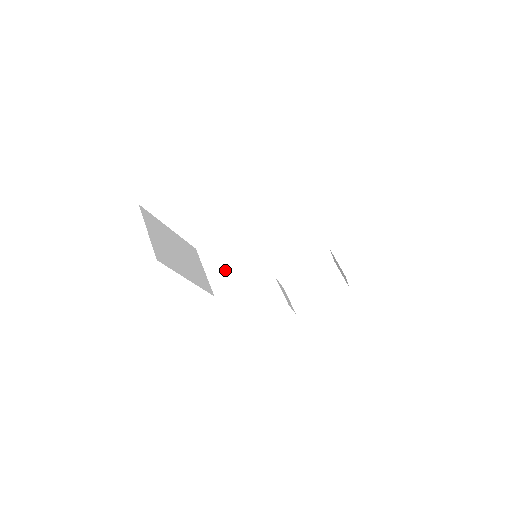
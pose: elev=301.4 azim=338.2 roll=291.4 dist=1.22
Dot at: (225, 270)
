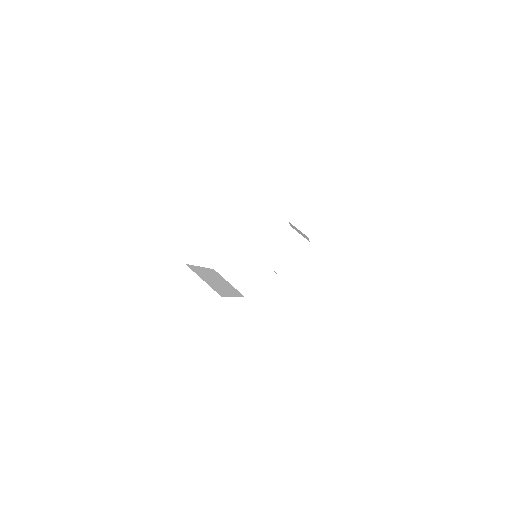
Dot at: (244, 276)
